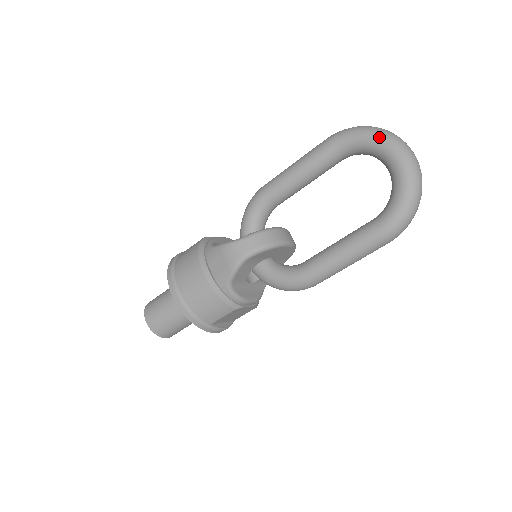
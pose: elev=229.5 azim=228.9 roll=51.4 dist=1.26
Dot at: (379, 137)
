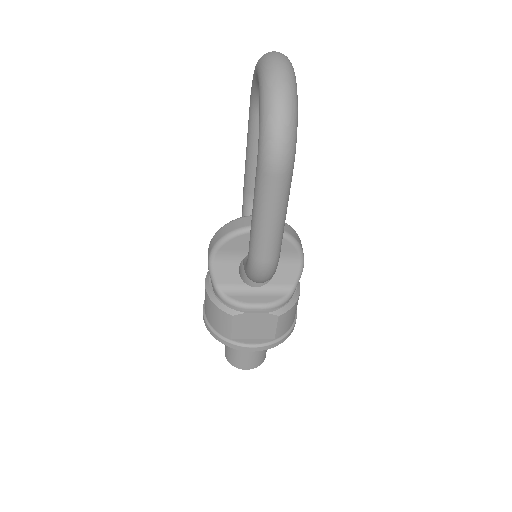
Dot at: (255, 66)
